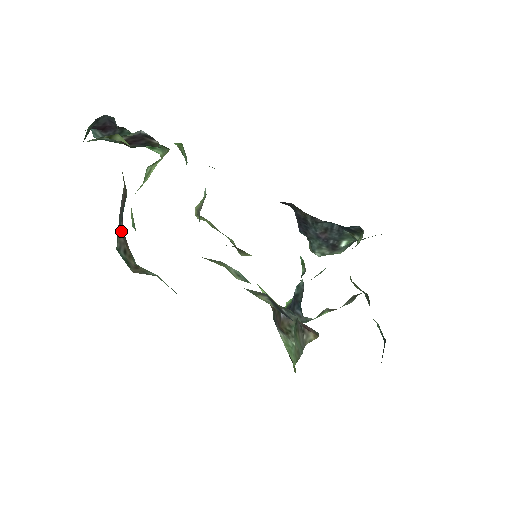
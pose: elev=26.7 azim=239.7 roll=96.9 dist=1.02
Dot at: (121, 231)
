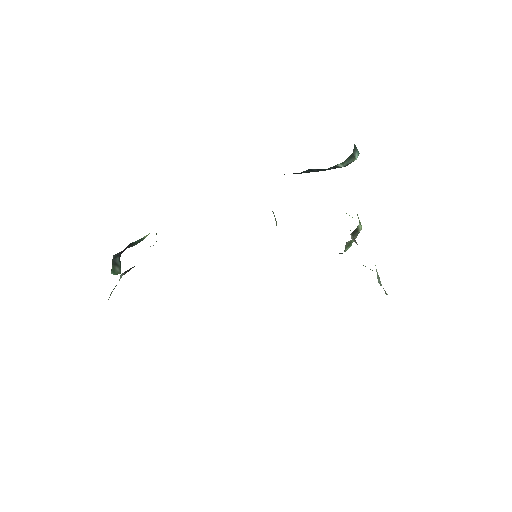
Dot at: occluded
